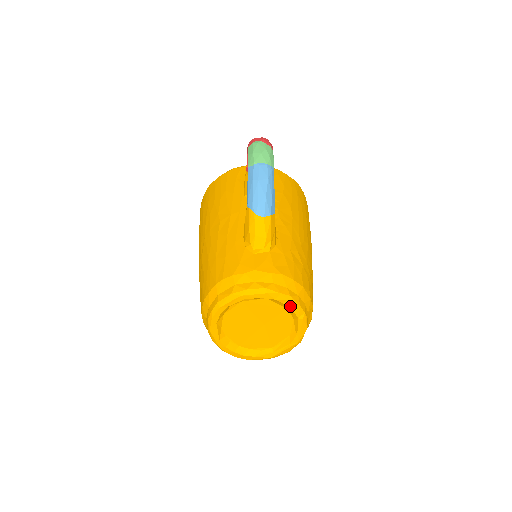
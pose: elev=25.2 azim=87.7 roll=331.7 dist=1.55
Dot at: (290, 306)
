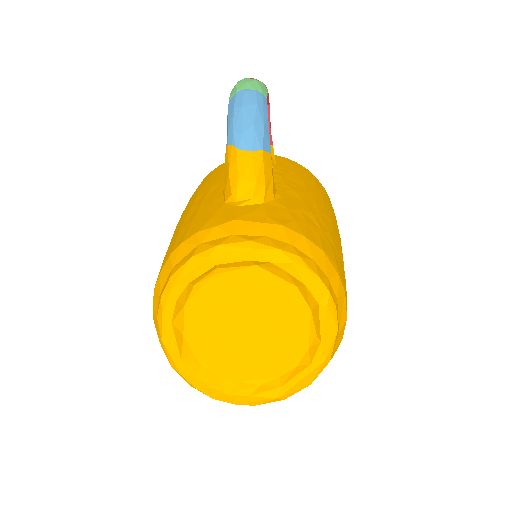
Dot at: (300, 276)
